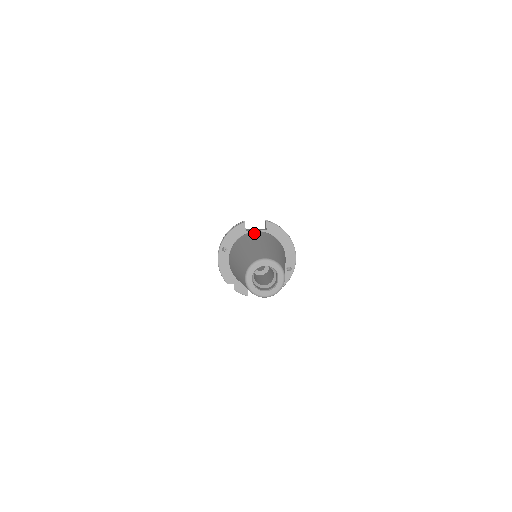
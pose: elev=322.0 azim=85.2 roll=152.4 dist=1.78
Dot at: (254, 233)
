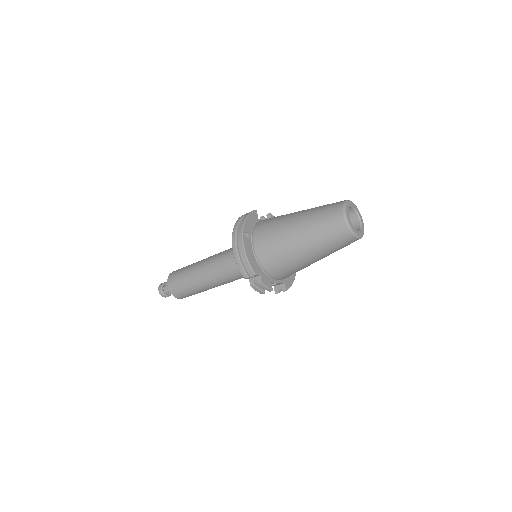
Dot at: occluded
